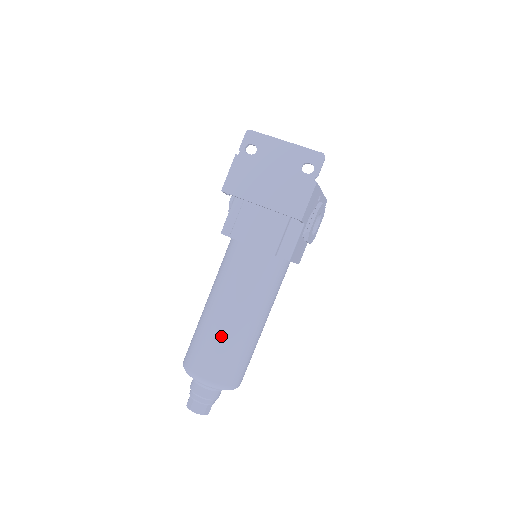
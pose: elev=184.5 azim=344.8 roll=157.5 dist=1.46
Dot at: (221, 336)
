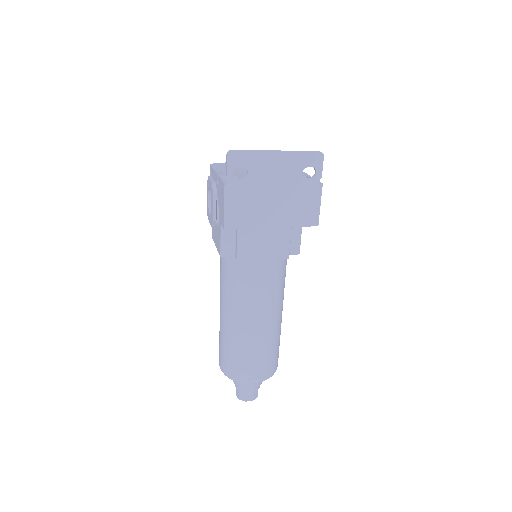
Dot at: (261, 343)
